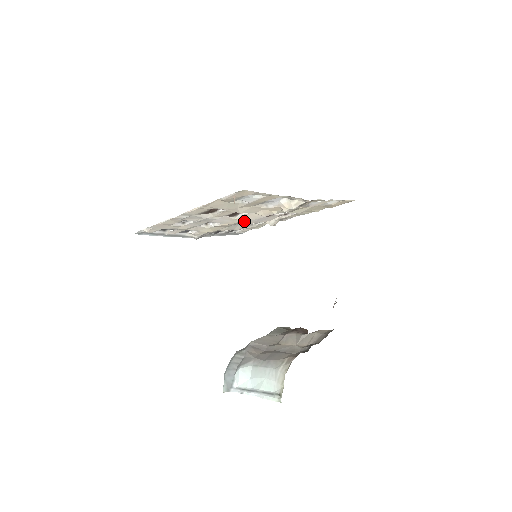
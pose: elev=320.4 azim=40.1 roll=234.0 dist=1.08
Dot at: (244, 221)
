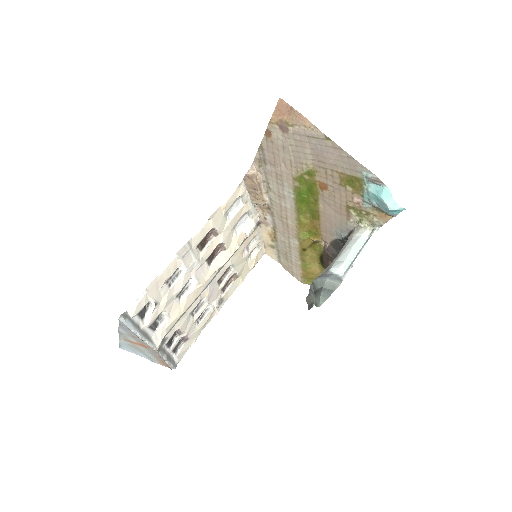
Dot at: (211, 279)
